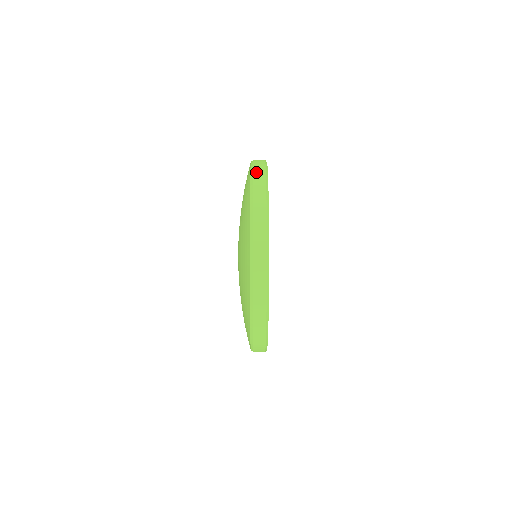
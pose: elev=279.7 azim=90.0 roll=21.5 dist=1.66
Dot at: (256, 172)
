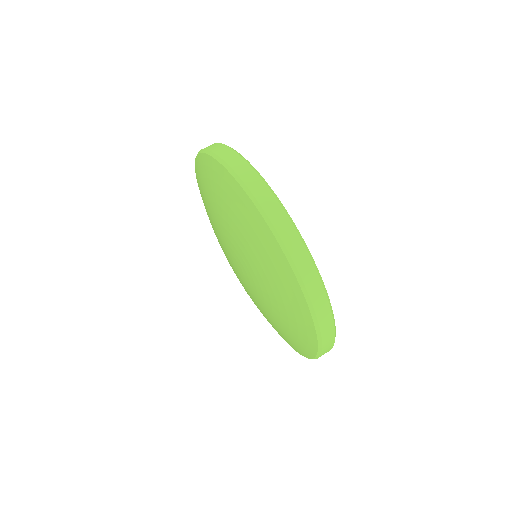
Dot at: (257, 194)
